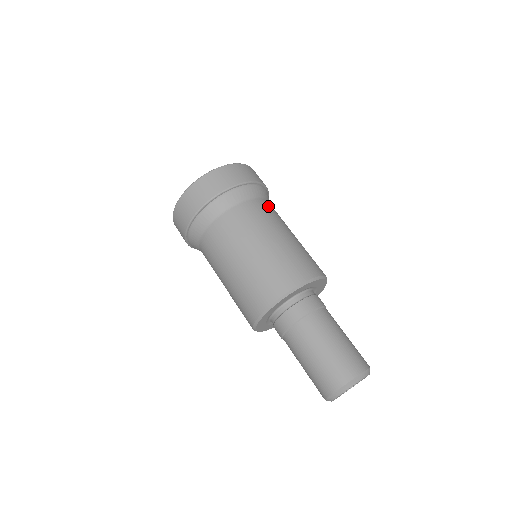
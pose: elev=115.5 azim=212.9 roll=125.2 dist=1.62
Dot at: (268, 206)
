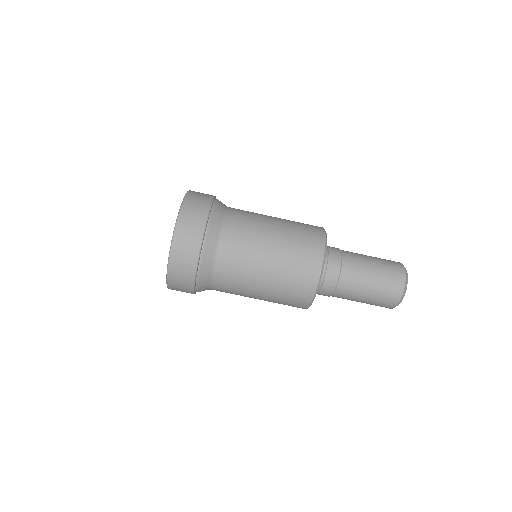
Dot at: (225, 266)
